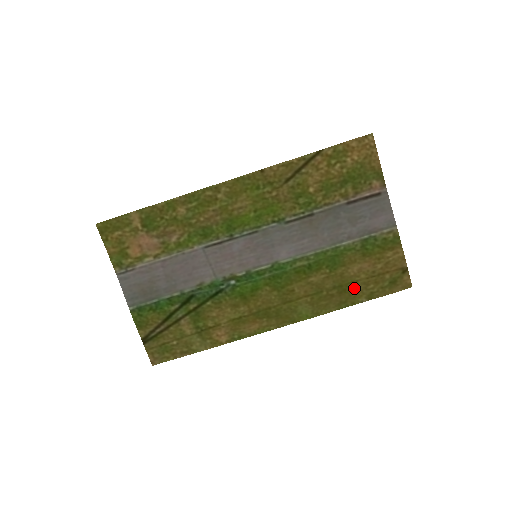
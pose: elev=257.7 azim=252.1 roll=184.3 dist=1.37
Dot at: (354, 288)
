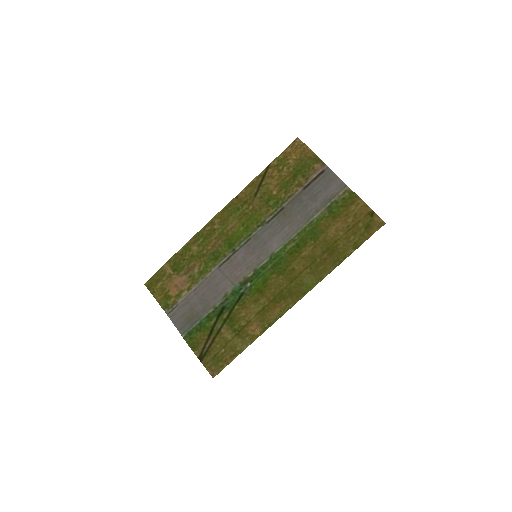
Dot at: (339, 246)
